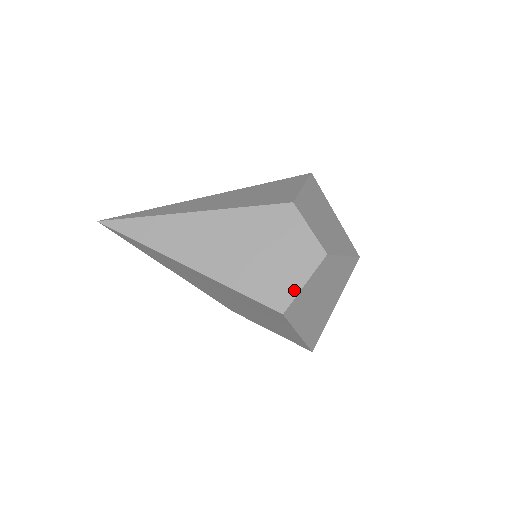
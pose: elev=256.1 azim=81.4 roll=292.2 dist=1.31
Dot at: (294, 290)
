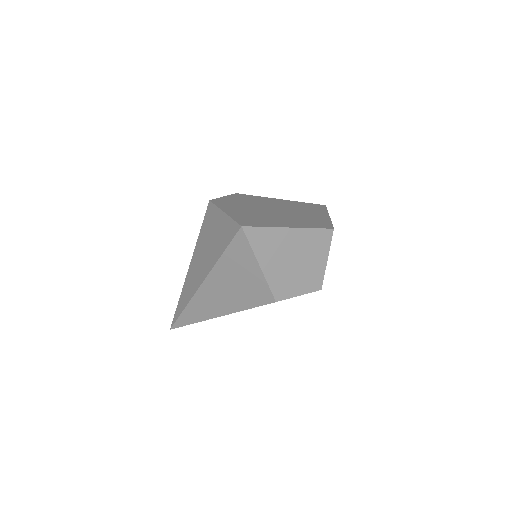
Dot at: occluded
